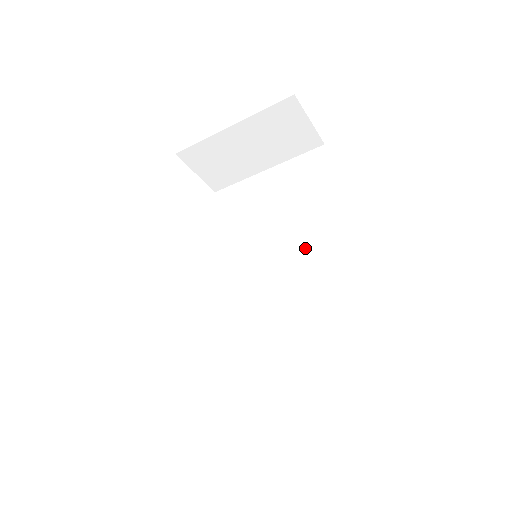
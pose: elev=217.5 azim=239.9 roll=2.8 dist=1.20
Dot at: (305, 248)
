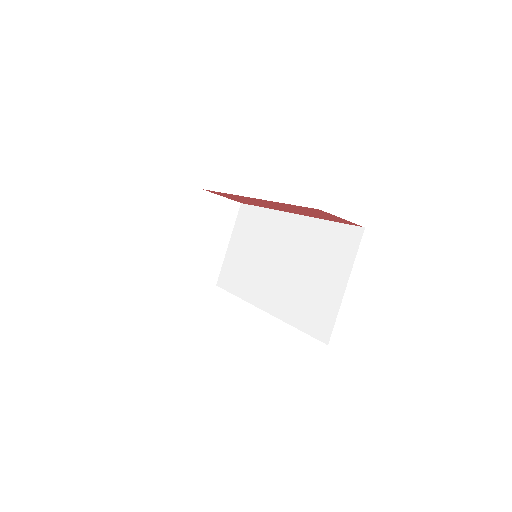
Dot at: (277, 237)
